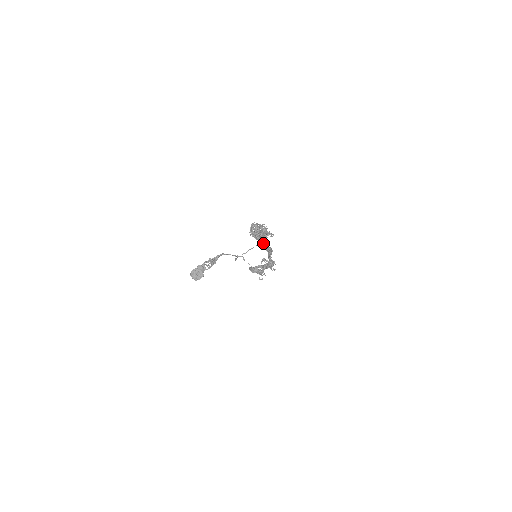
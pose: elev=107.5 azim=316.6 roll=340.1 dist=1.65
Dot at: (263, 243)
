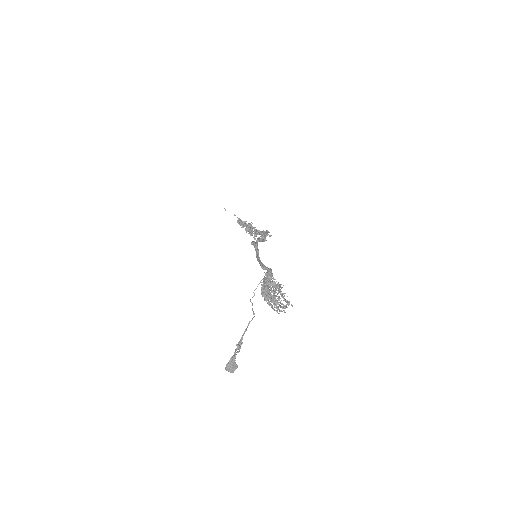
Dot at: (259, 241)
